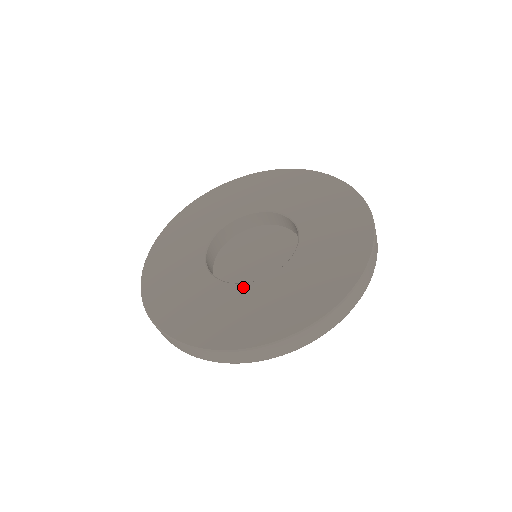
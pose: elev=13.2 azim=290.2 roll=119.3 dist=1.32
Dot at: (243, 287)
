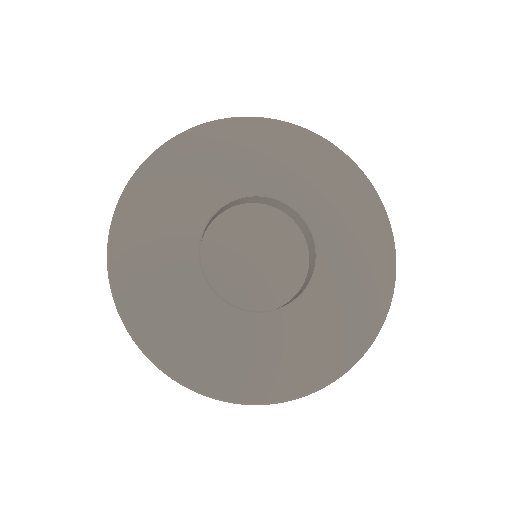
Dot at: (258, 319)
